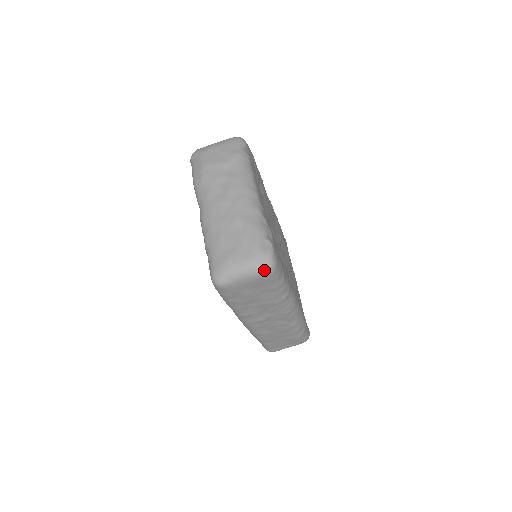
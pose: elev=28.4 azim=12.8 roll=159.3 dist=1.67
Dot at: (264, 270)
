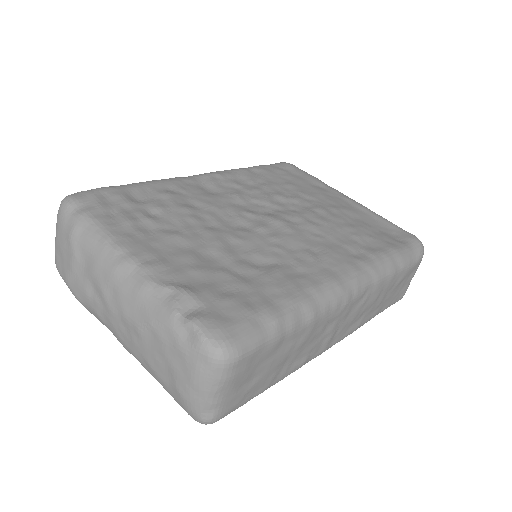
Dot at: (223, 369)
